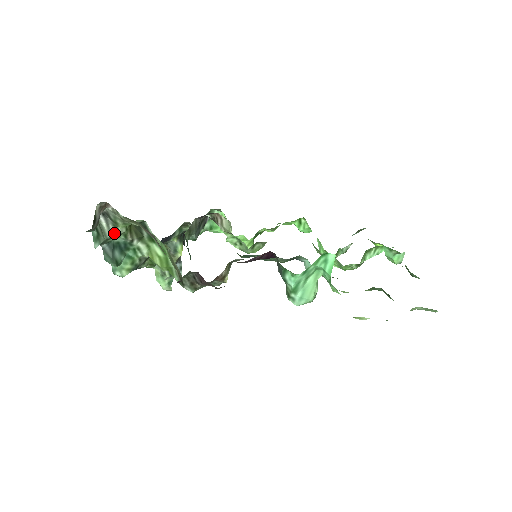
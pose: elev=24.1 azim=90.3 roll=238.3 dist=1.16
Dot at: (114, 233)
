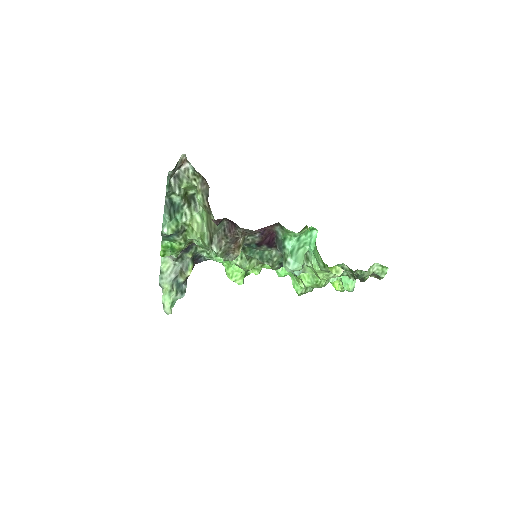
Dot at: (177, 190)
